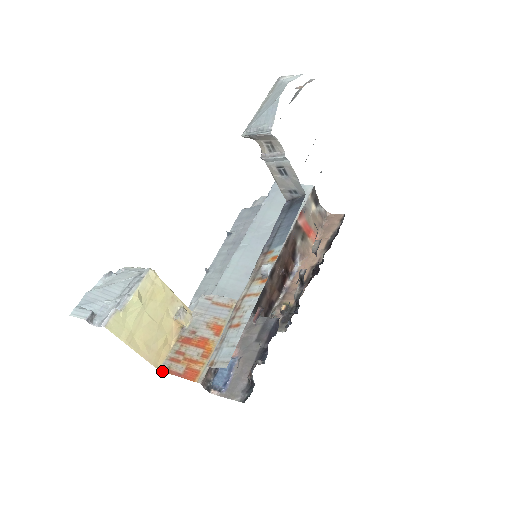
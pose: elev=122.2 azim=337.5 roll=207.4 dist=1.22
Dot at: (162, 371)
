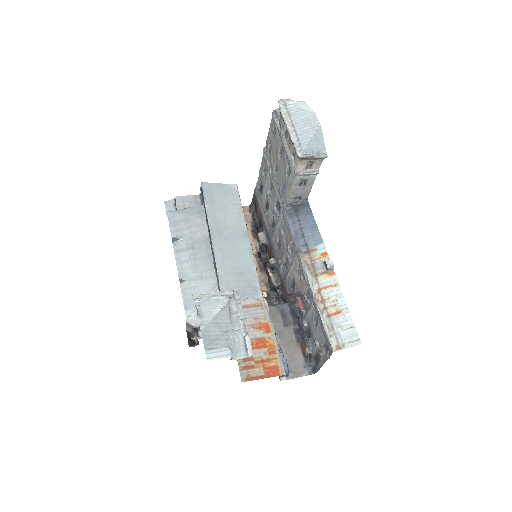
Dot at: (245, 381)
